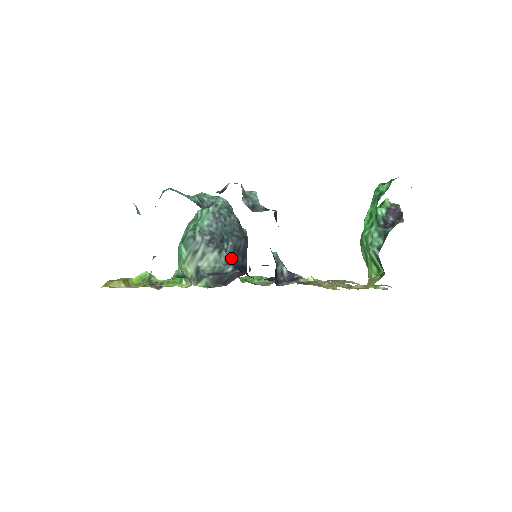
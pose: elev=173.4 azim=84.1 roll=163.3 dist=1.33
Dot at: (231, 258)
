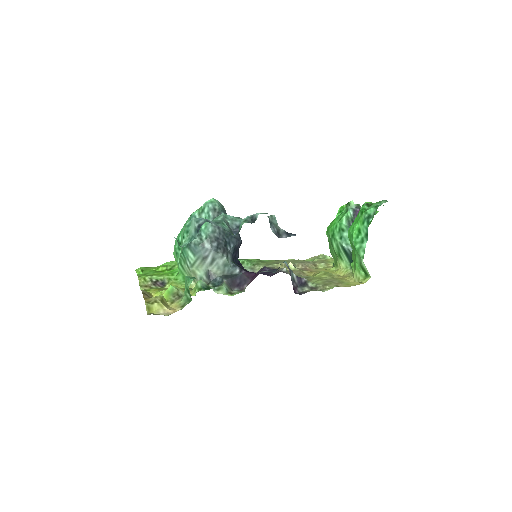
Dot at: (232, 258)
